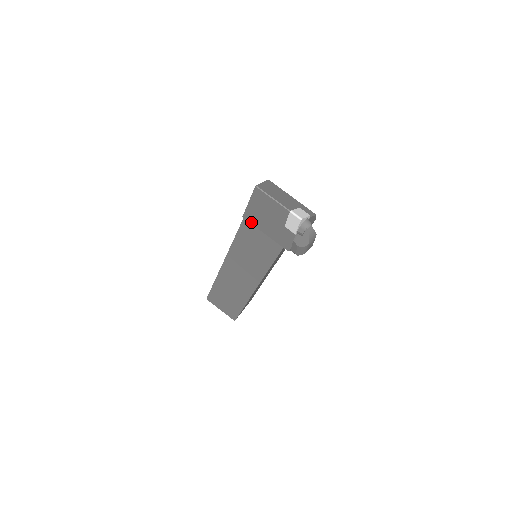
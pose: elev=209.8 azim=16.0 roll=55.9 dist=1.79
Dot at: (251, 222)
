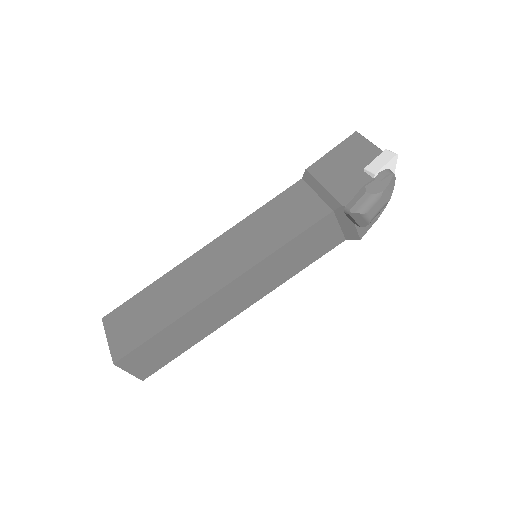
Dot at: (314, 174)
